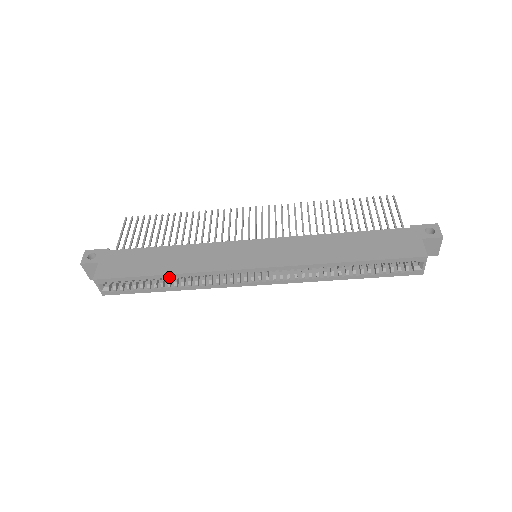
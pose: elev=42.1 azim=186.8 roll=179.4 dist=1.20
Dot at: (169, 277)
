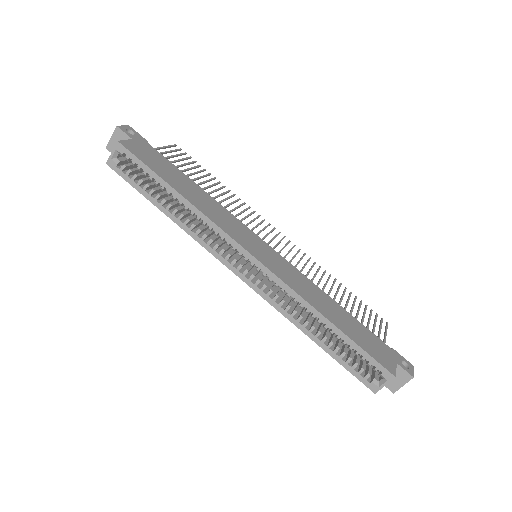
Dot at: (179, 198)
